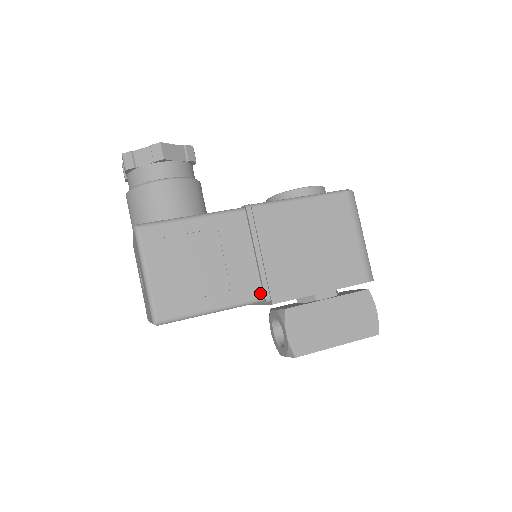
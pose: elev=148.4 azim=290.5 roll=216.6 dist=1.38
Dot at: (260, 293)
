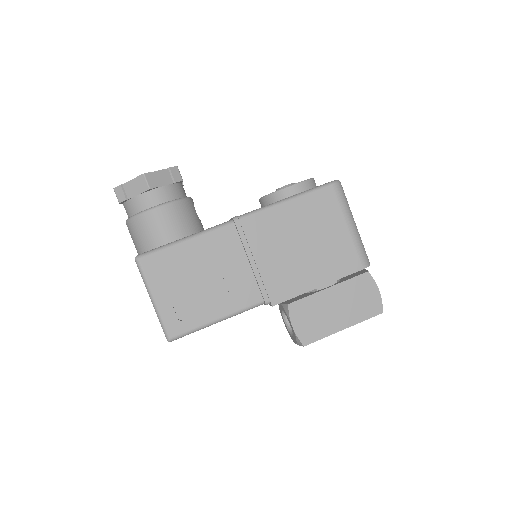
Dot at: (259, 297)
